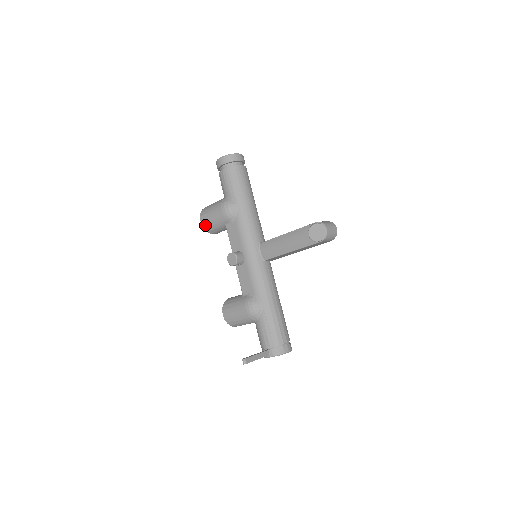
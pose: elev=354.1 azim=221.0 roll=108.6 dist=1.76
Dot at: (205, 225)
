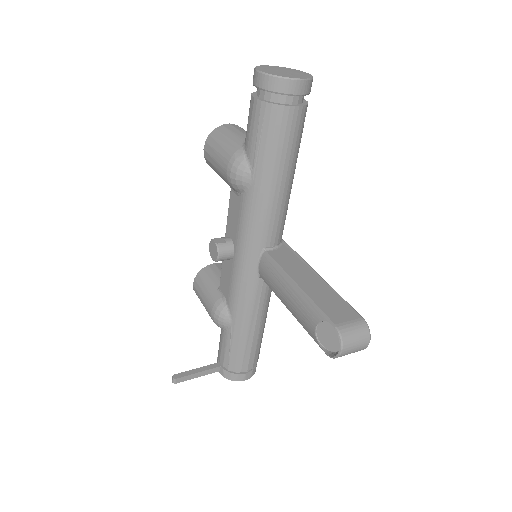
Dot at: (207, 161)
